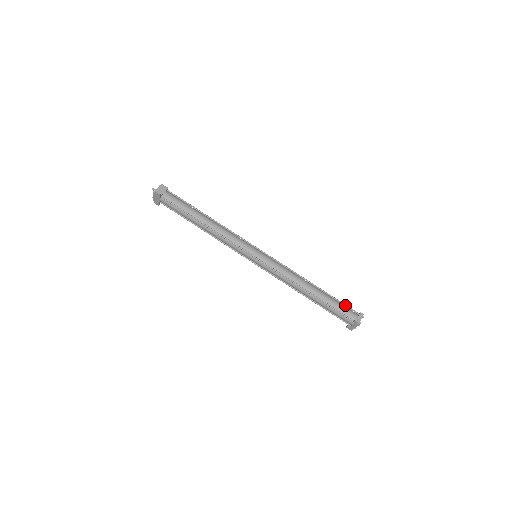
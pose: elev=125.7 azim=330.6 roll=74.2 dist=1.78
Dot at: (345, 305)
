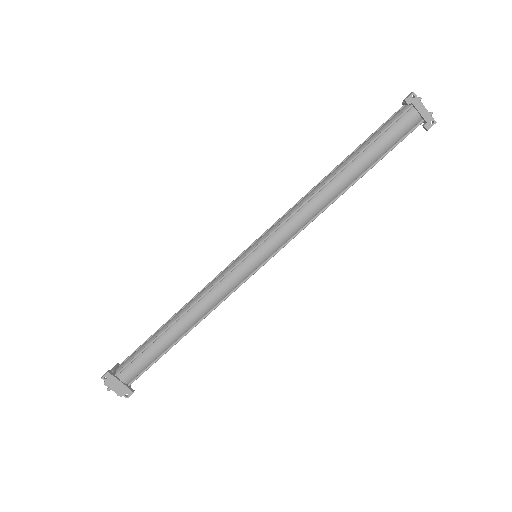
Dot at: (381, 126)
